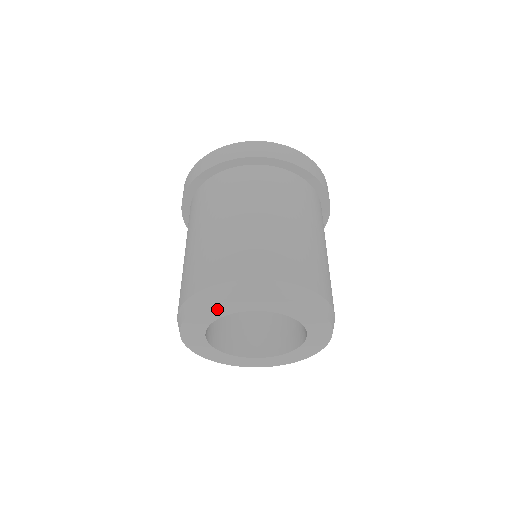
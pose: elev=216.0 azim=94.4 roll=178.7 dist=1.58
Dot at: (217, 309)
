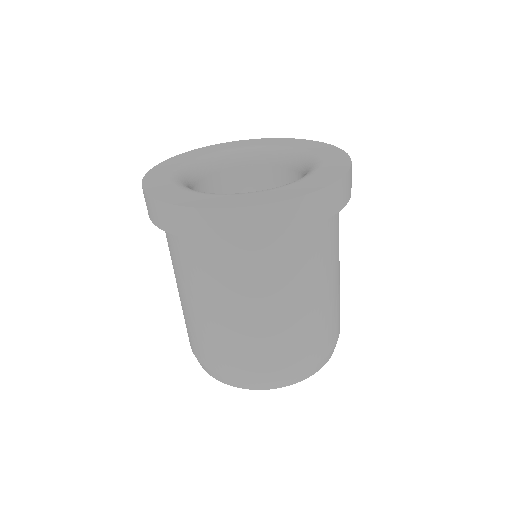
Dot at: occluded
